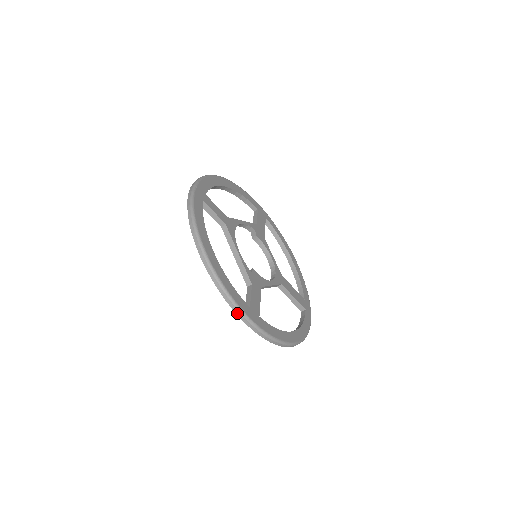
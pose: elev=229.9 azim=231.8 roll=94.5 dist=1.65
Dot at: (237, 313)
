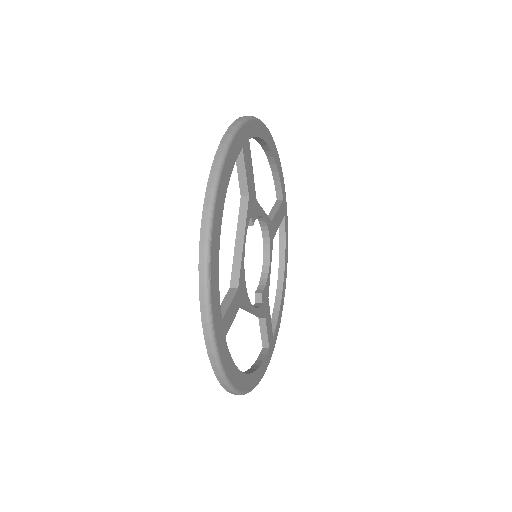
Dot at: occluded
